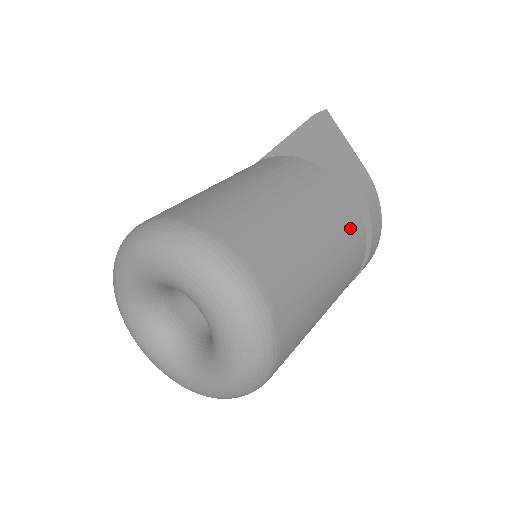
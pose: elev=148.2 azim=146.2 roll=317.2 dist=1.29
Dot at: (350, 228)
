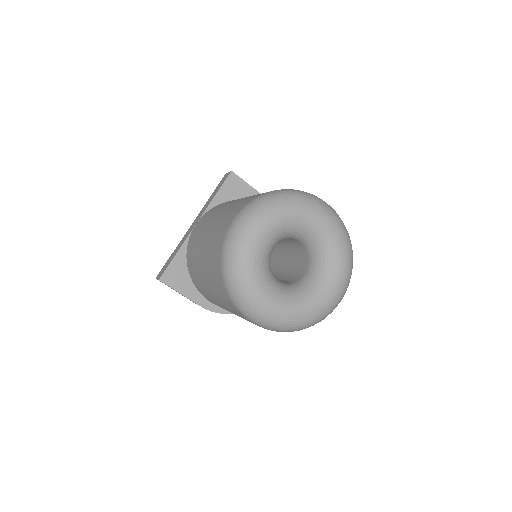
Dot at: occluded
